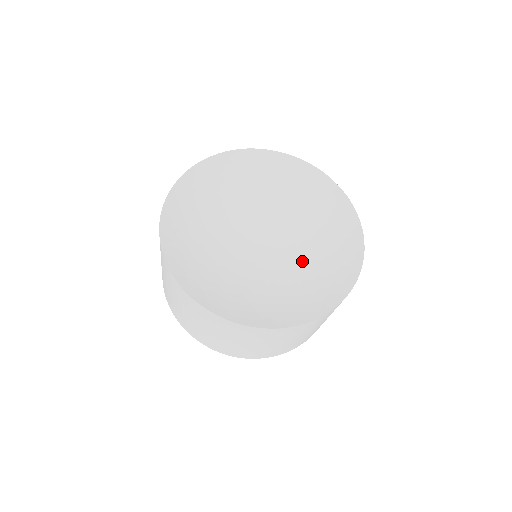
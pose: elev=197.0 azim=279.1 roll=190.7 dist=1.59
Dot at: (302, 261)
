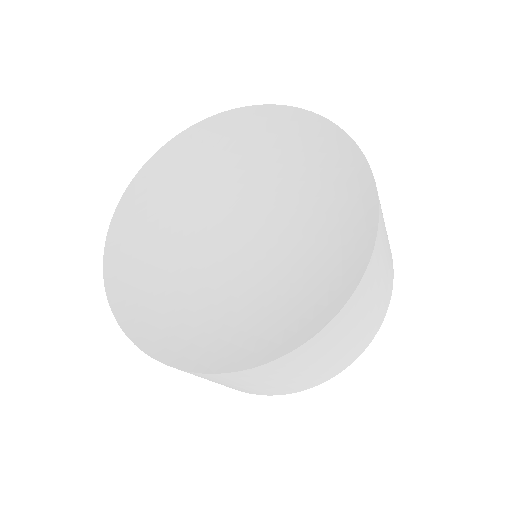
Dot at: (276, 280)
